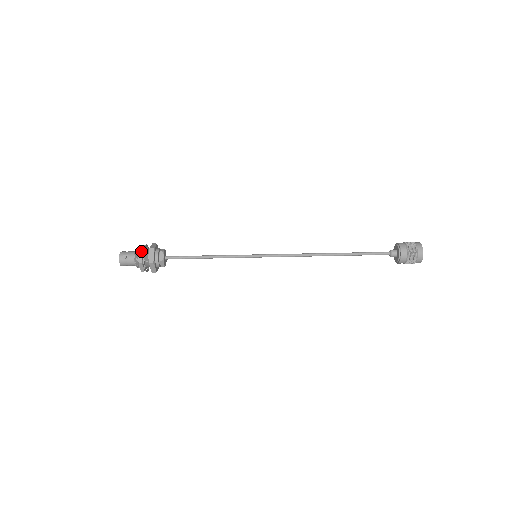
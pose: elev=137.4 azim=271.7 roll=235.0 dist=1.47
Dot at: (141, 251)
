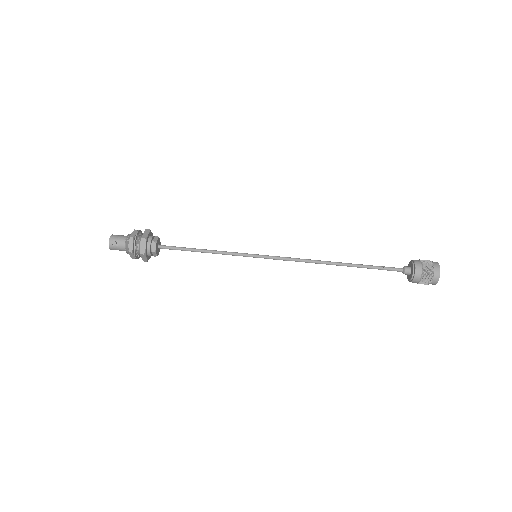
Dot at: (132, 240)
